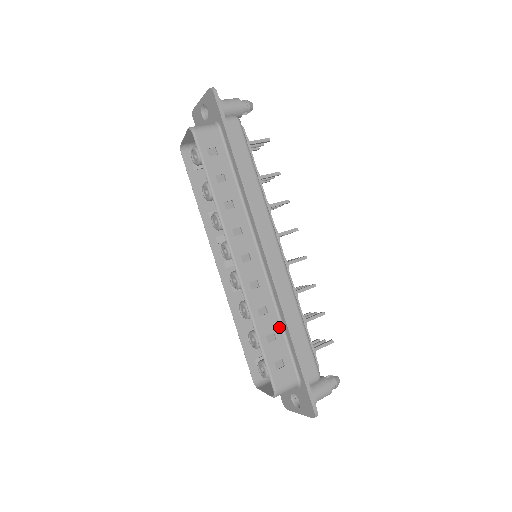
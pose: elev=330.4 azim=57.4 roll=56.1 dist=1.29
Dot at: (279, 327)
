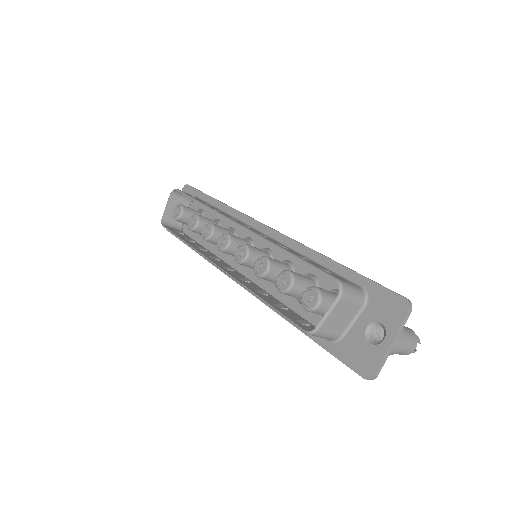
Dot at: occluded
